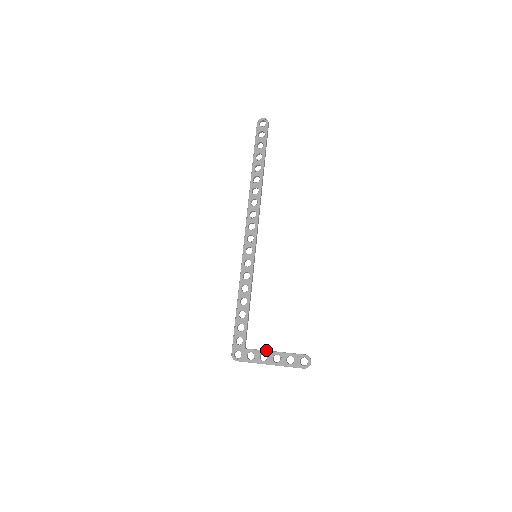
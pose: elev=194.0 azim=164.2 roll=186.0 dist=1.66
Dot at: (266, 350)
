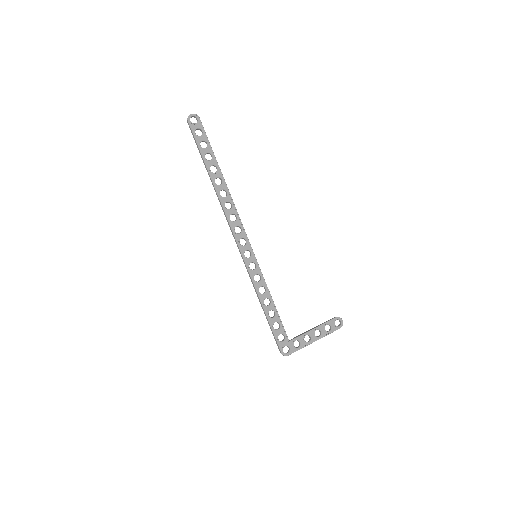
Dot at: (307, 332)
